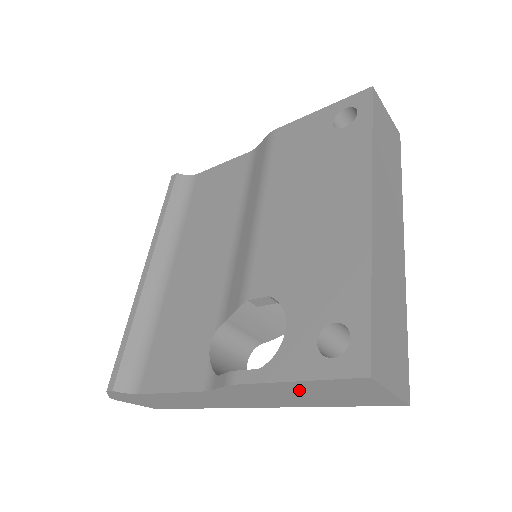
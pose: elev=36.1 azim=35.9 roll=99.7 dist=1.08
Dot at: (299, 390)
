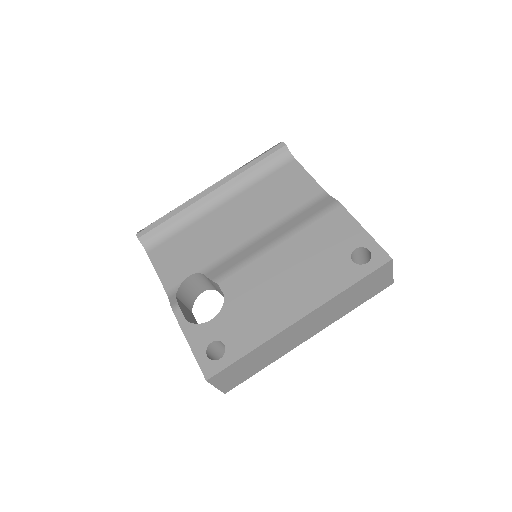
Dot at: occluded
